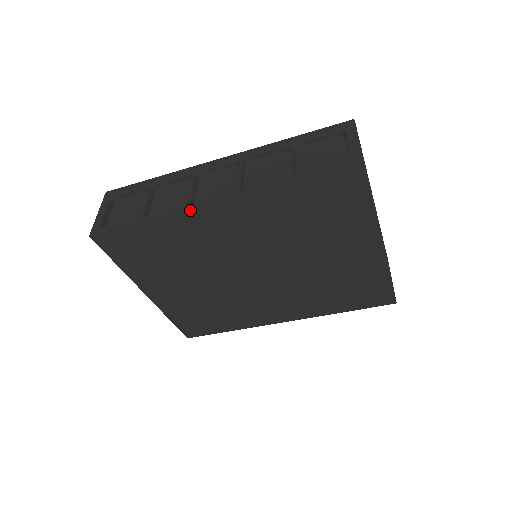
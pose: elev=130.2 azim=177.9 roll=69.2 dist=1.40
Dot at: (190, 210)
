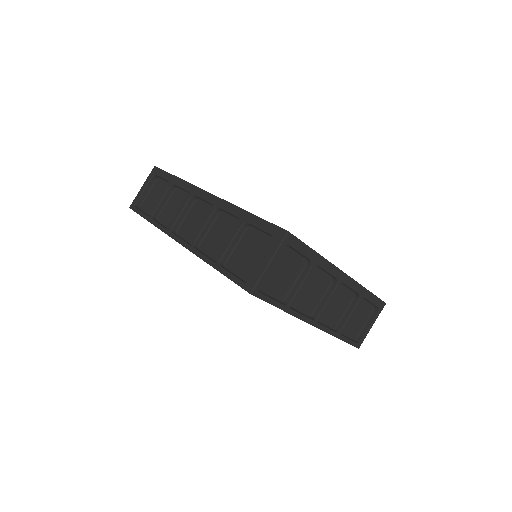
Dot at: (169, 236)
